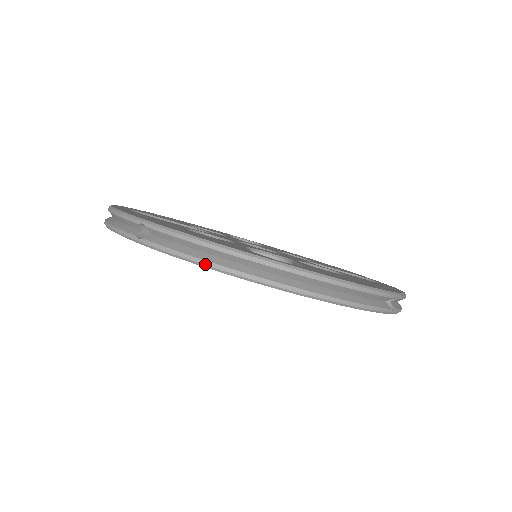
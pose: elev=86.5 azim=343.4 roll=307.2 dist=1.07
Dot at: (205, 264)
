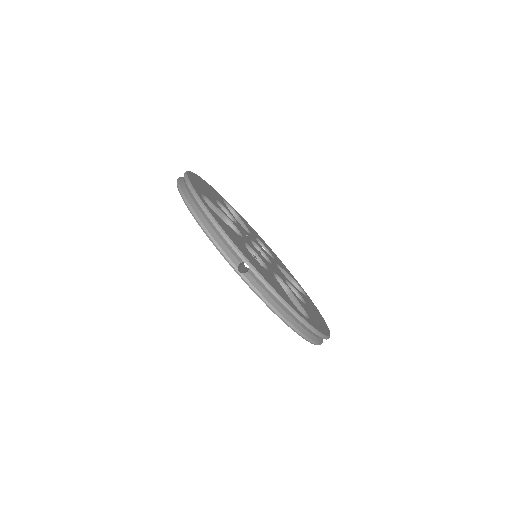
Dot at: (276, 312)
